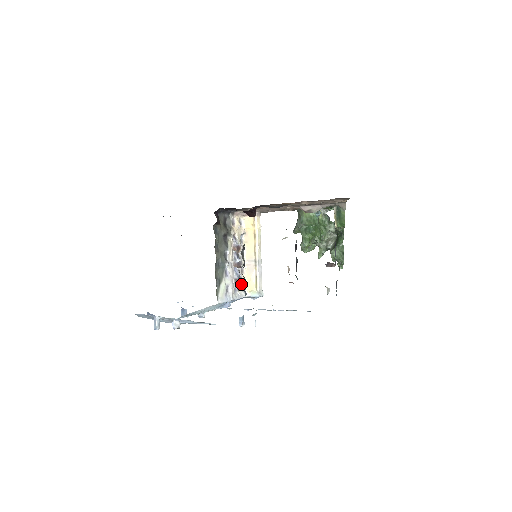
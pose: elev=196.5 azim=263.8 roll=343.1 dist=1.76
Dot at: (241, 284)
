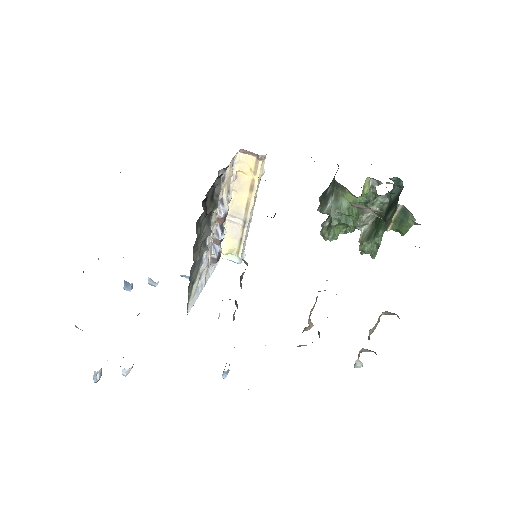
Dot at: occluded
